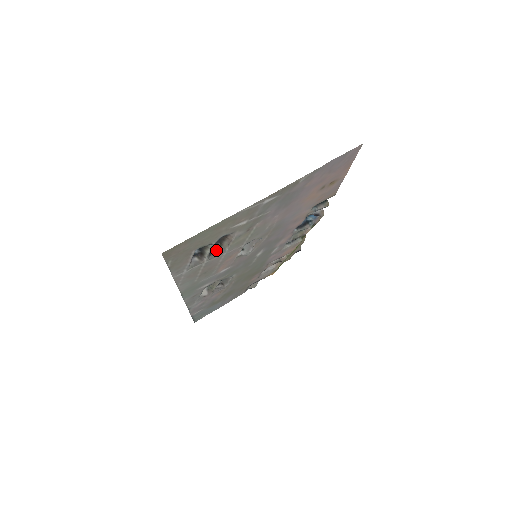
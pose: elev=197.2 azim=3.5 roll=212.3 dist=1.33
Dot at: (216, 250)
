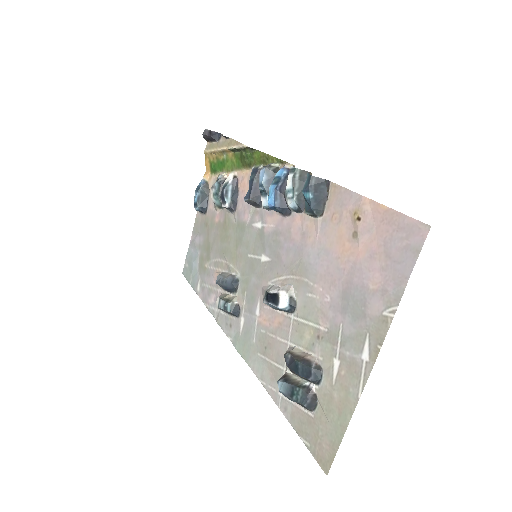
Dot at: (285, 354)
